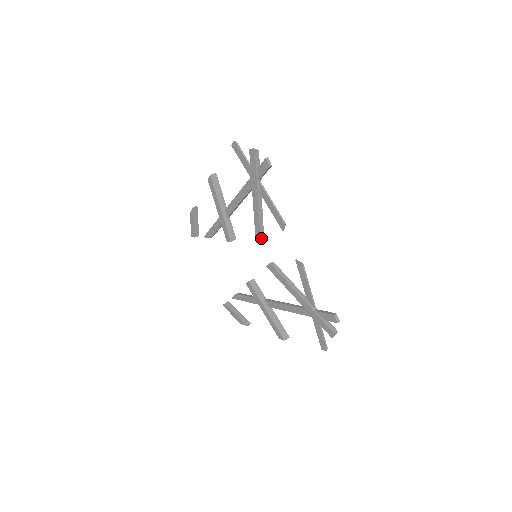
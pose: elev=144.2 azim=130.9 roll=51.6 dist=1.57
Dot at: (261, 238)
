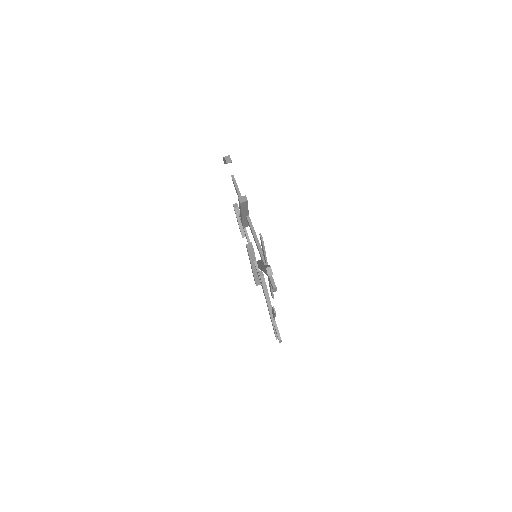
Dot at: occluded
